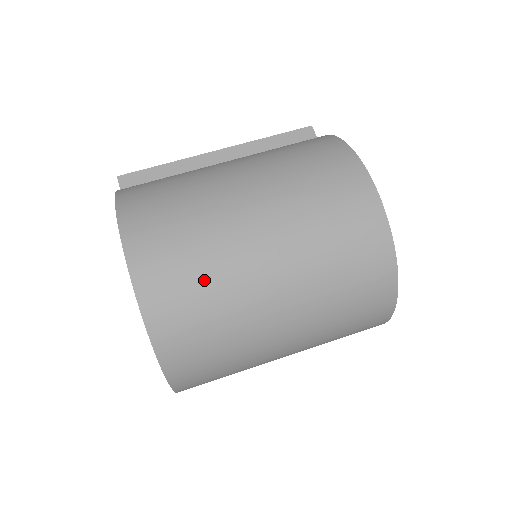
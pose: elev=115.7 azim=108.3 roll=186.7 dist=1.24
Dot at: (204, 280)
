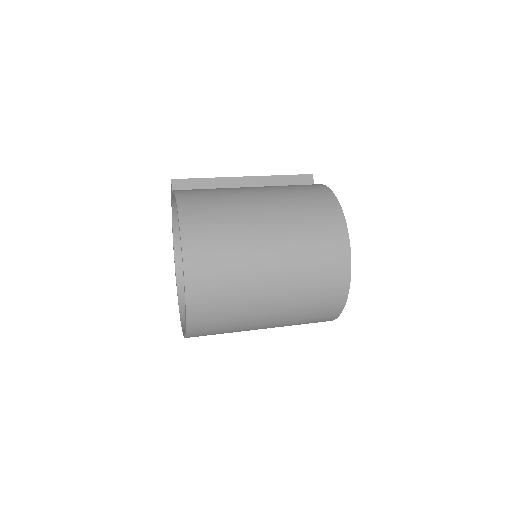
Dot at: (228, 263)
